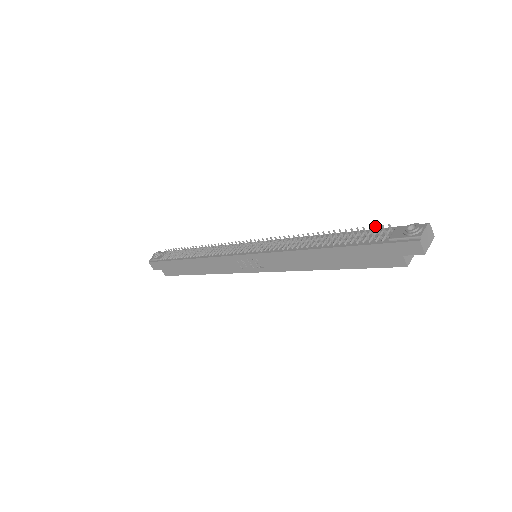
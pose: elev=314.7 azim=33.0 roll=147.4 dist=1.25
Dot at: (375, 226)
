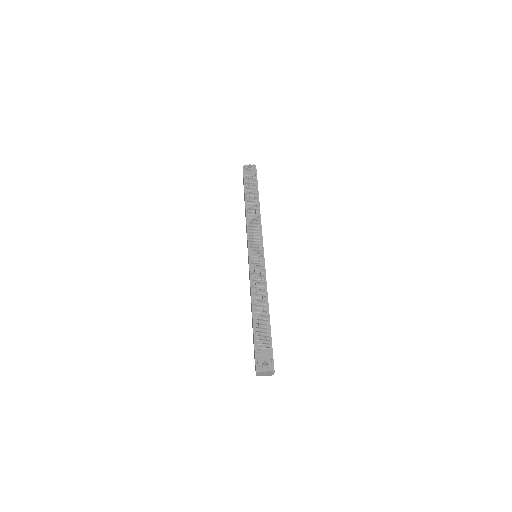
Dot at: (266, 339)
